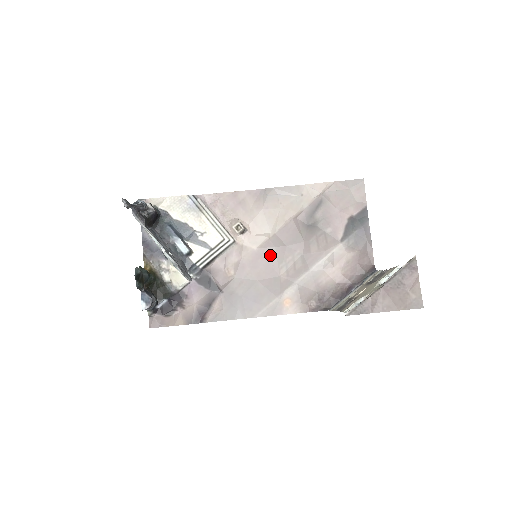
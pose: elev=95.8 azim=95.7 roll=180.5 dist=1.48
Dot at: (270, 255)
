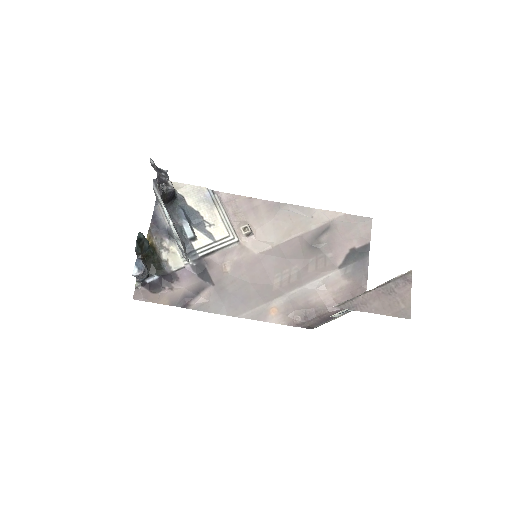
Dot at: (269, 263)
